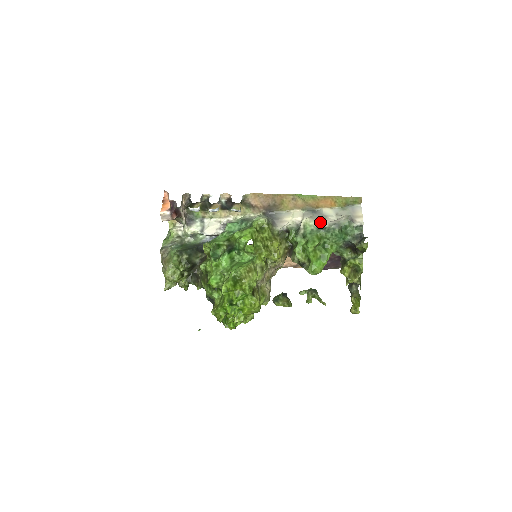
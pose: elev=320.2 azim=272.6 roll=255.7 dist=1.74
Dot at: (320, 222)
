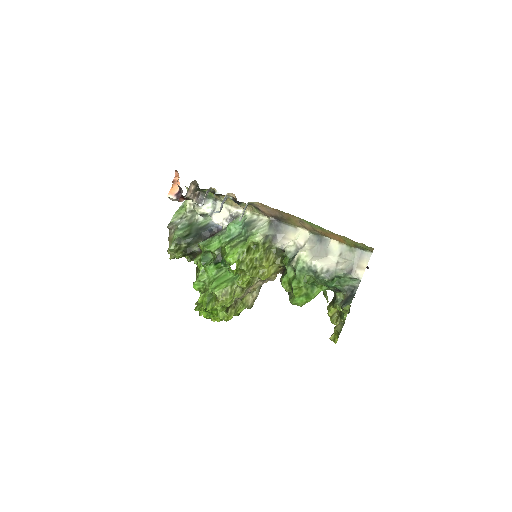
Dot at: (314, 262)
